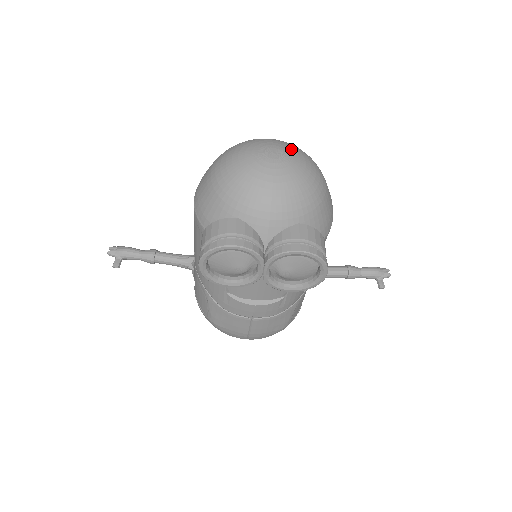
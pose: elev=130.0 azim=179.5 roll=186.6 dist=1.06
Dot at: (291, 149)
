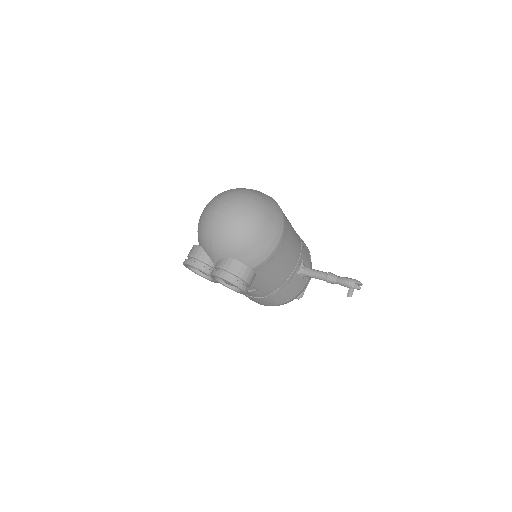
Dot at: (236, 206)
